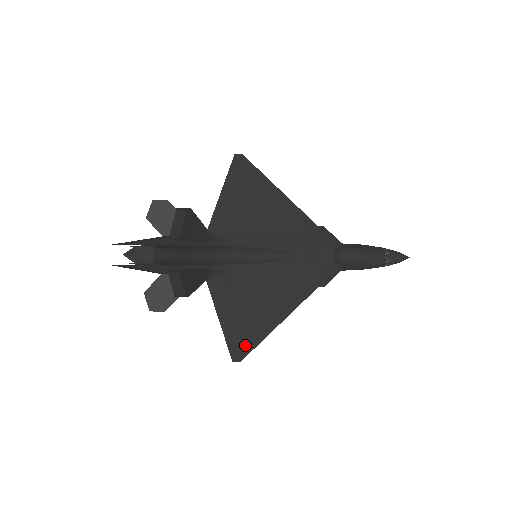
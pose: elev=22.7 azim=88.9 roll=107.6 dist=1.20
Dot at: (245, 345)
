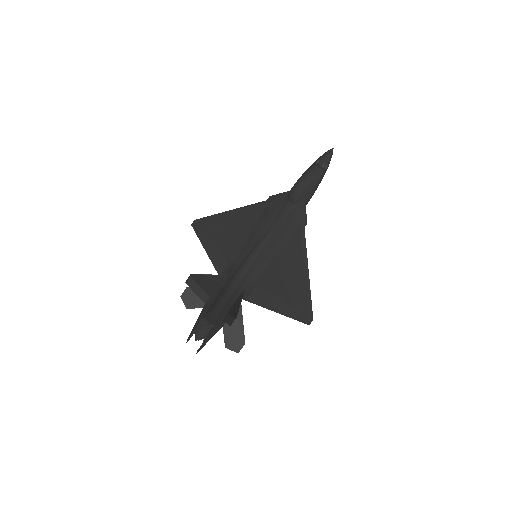
Dot at: (304, 308)
